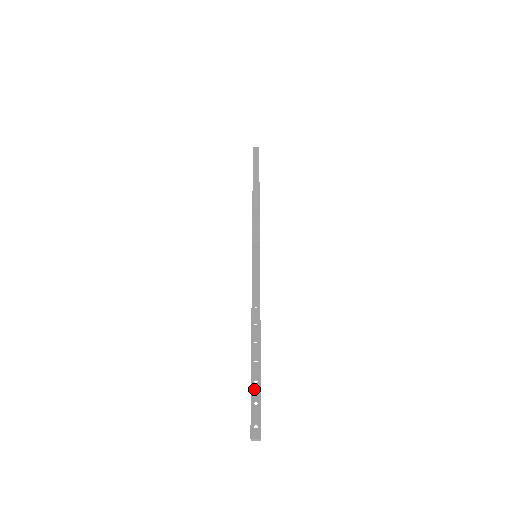
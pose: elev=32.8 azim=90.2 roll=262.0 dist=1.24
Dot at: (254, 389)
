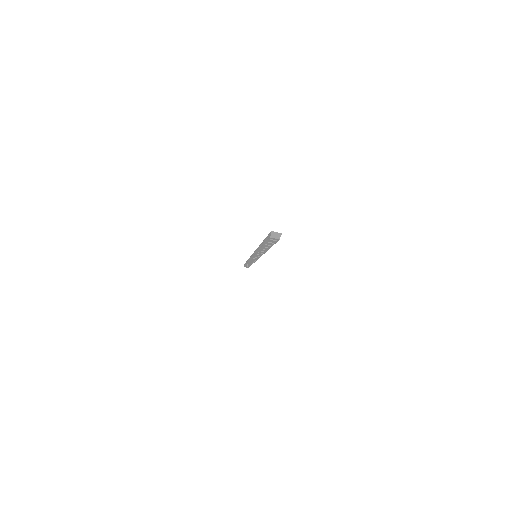
Dot at: occluded
